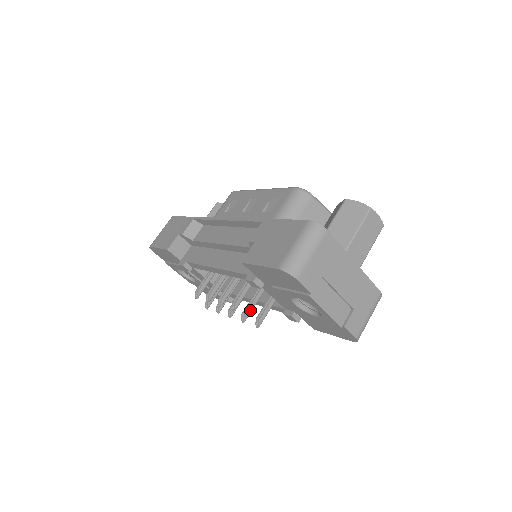
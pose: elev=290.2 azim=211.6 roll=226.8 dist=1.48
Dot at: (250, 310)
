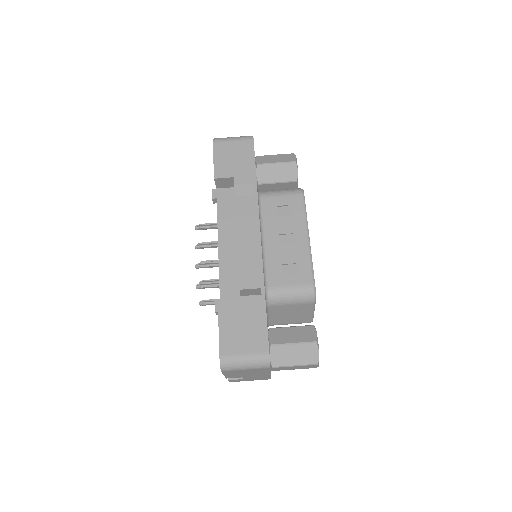
Dot at: occluded
